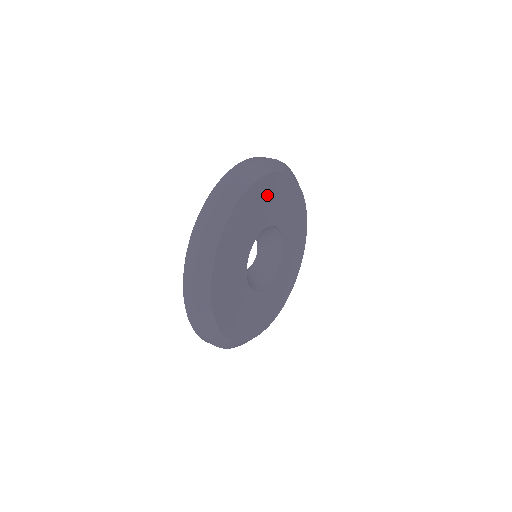
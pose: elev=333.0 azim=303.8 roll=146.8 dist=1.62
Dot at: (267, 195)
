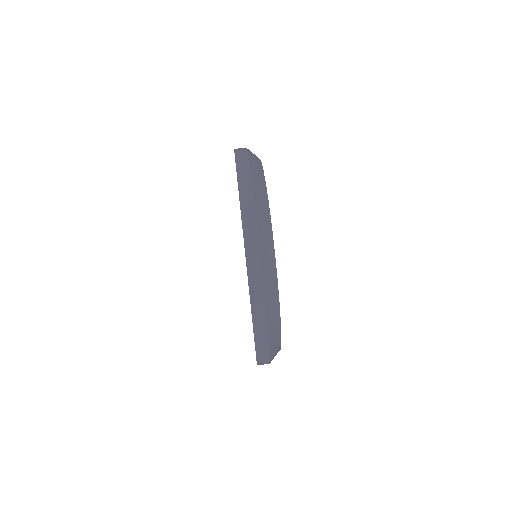
Dot at: occluded
